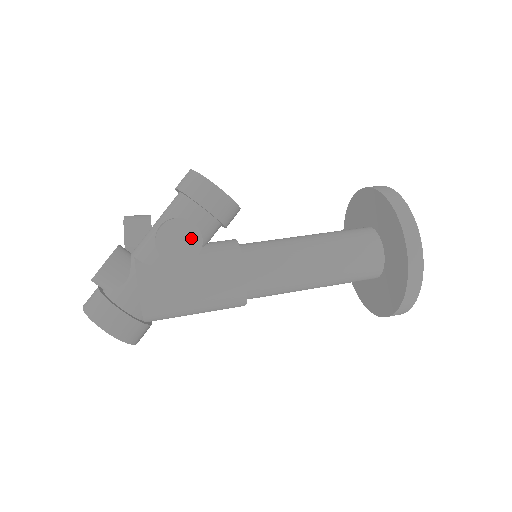
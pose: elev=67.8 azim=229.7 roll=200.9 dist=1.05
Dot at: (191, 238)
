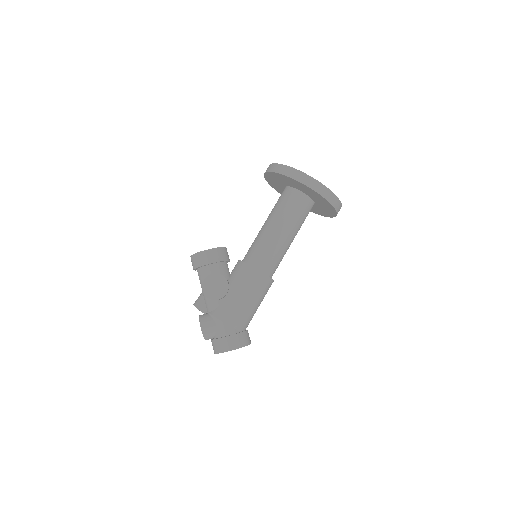
Dot at: (218, 280)
